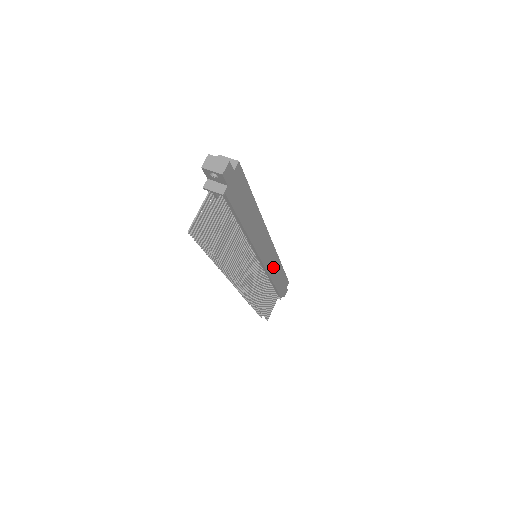
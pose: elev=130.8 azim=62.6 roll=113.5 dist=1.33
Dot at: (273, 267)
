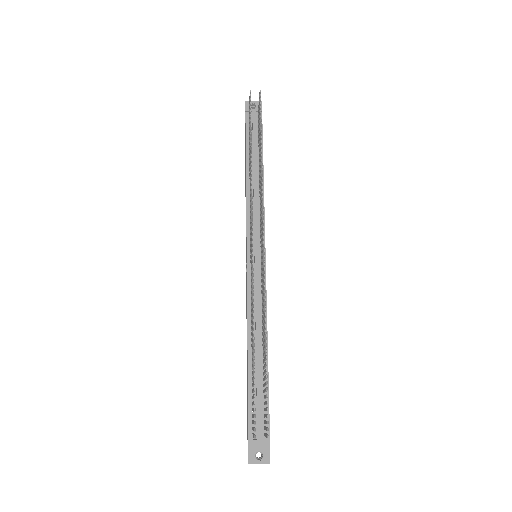
Dot at: occluded
